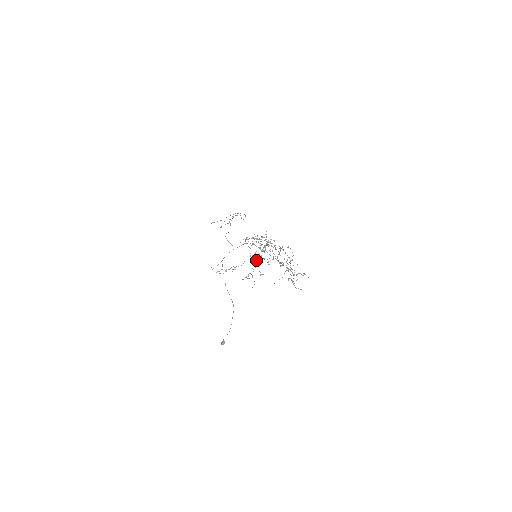
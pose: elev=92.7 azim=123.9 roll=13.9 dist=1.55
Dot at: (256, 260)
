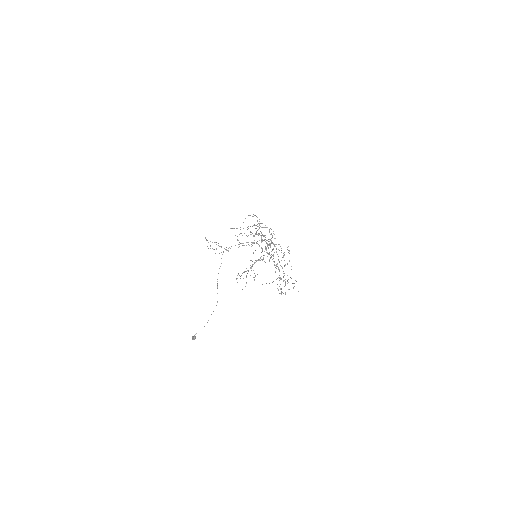
Dot at: occluded
